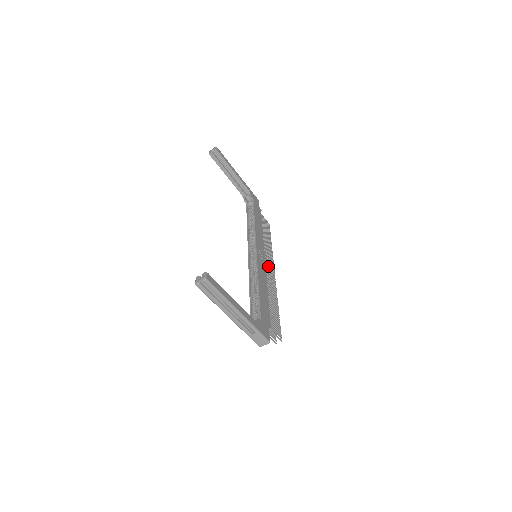
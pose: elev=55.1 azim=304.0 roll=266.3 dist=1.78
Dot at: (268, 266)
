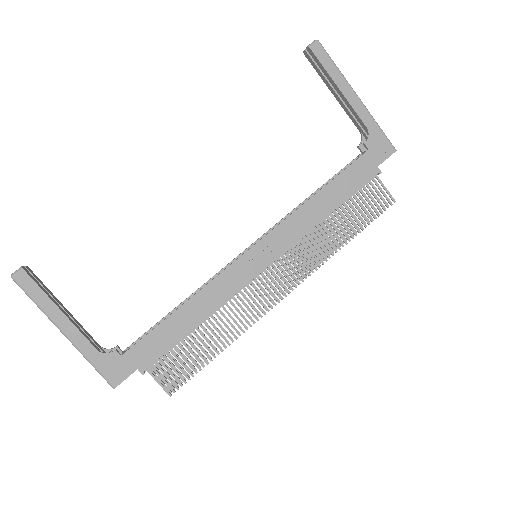
Dot at: occluded
